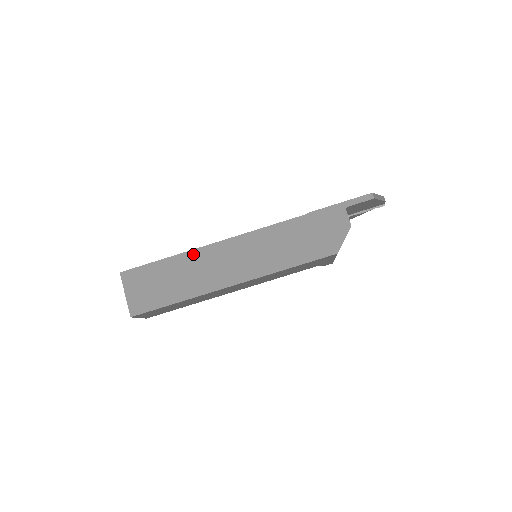
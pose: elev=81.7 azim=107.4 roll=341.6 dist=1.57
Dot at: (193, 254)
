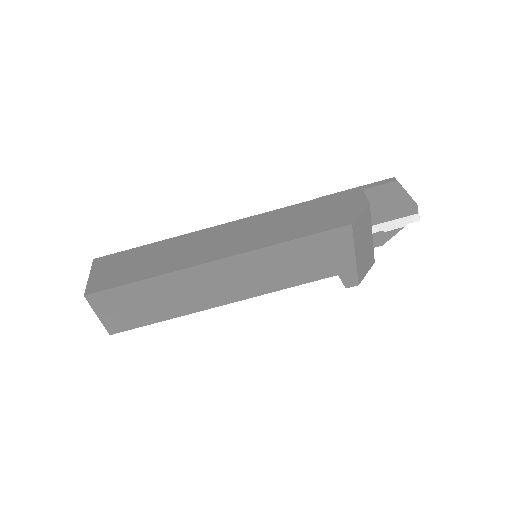
Dot at: (179, 239)
